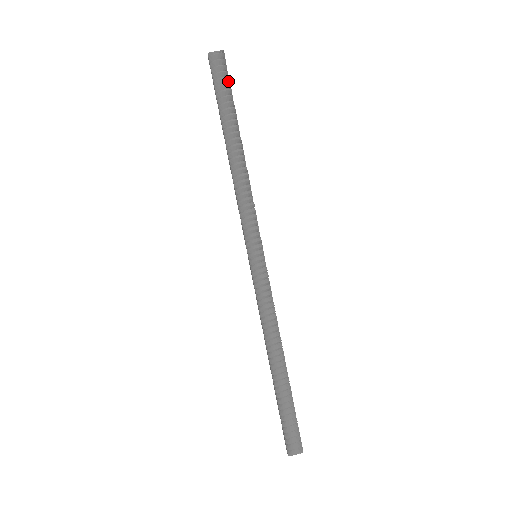
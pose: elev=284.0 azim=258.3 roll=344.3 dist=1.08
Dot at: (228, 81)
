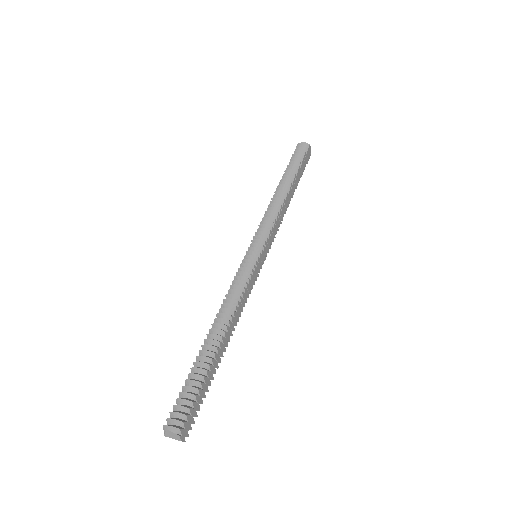
Dot at: (303, 157)
